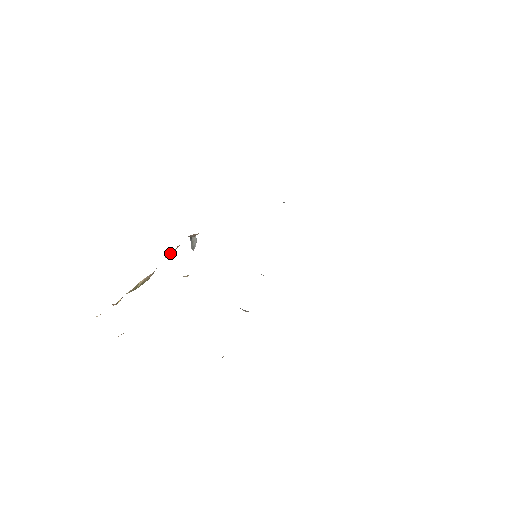
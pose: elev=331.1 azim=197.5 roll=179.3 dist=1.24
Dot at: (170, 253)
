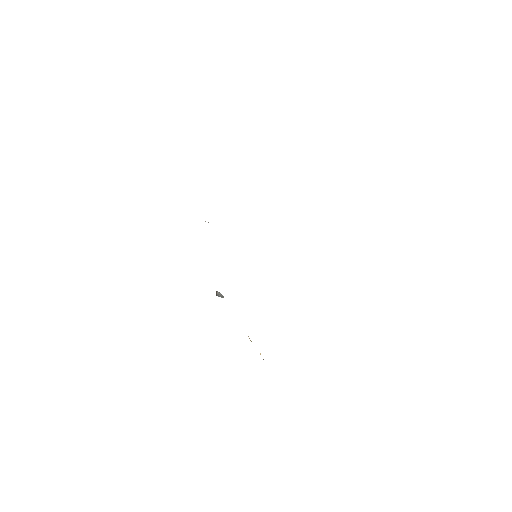
Dot at: occluded
